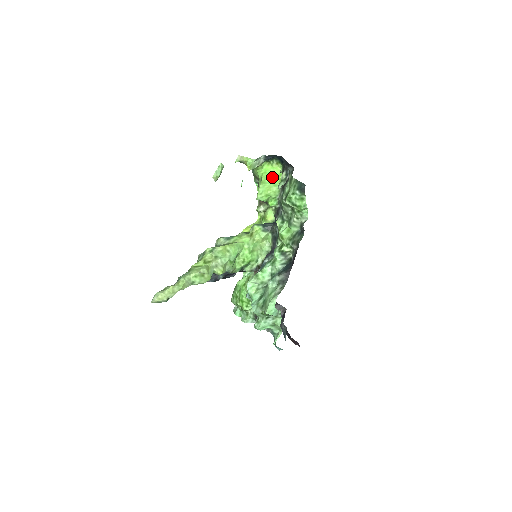
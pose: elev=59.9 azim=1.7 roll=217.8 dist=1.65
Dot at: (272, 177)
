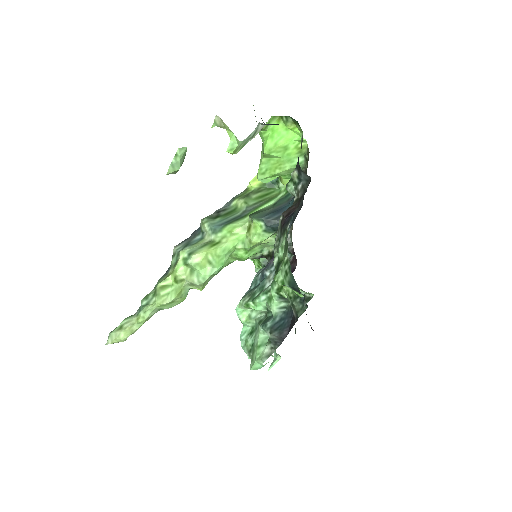
Dot at: (284, 146)
